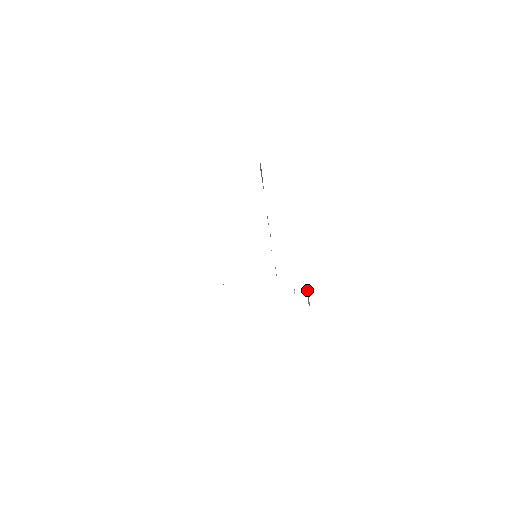
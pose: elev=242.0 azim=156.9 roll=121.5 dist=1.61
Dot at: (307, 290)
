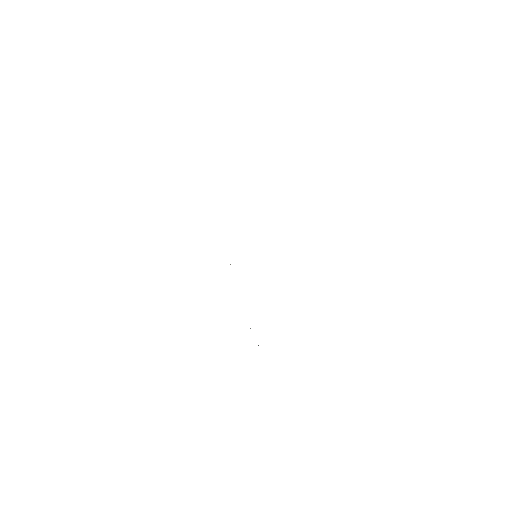
Dot at: (258, 345)
